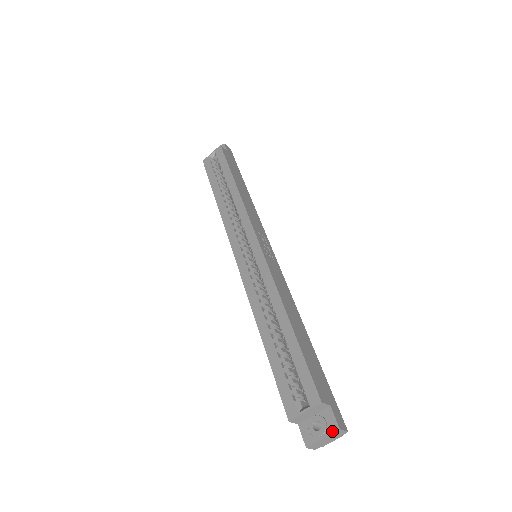
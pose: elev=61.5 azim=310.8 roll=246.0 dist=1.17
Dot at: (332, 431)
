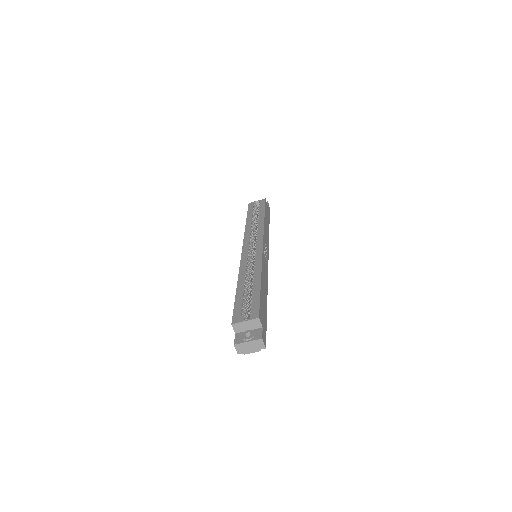
Dot at: (256, 339)
